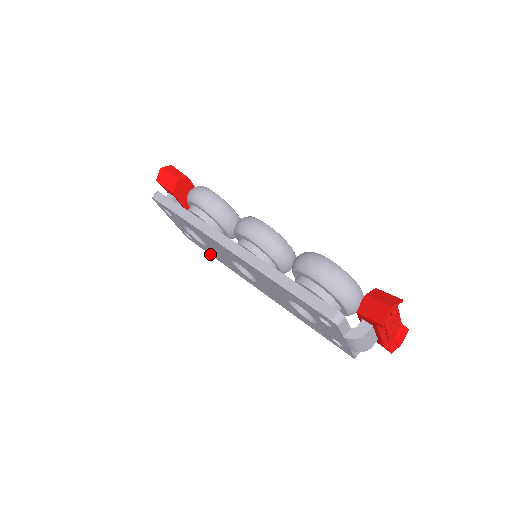
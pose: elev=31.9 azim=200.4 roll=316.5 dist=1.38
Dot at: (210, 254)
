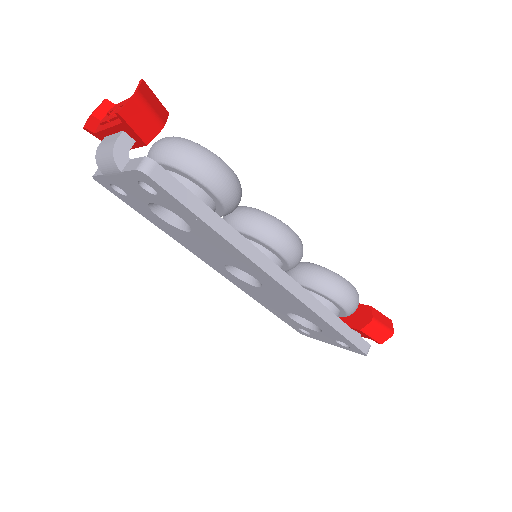
Dot at: (143, 215)
